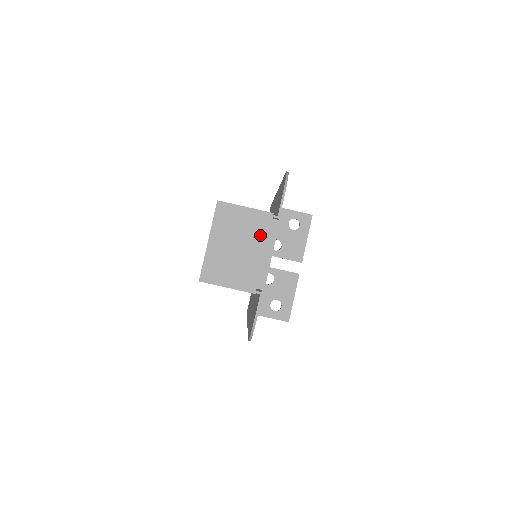
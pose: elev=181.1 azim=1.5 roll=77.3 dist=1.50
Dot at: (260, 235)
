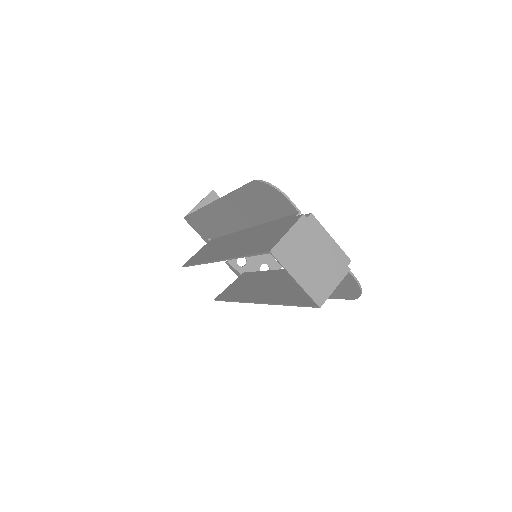
Dot at: (313, 236)
